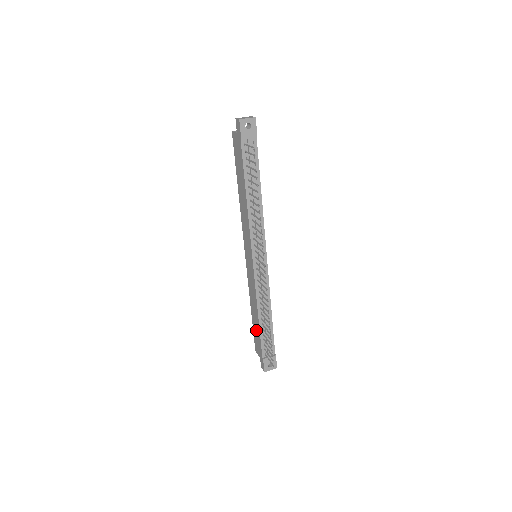
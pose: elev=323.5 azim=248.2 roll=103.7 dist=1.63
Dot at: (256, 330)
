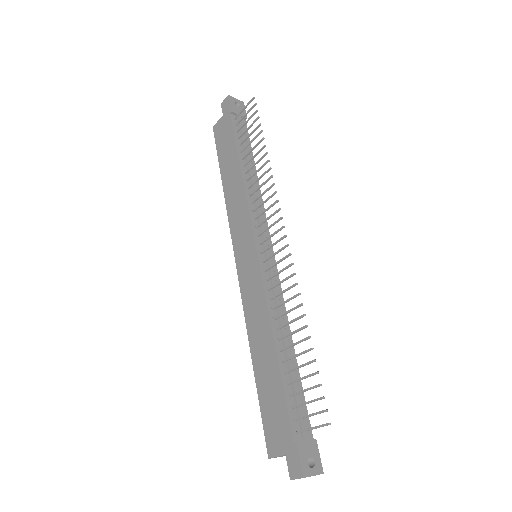
Dot at: (269, 390)
